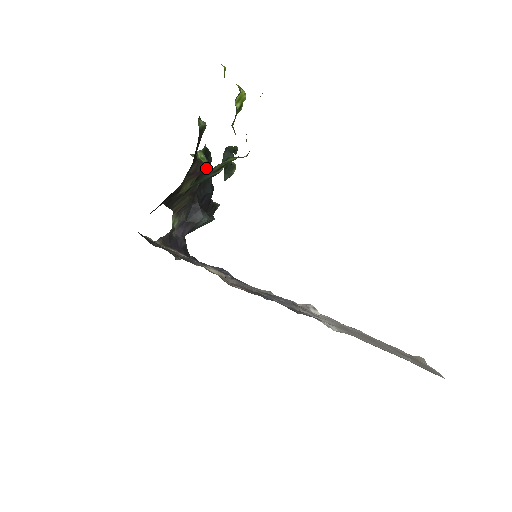
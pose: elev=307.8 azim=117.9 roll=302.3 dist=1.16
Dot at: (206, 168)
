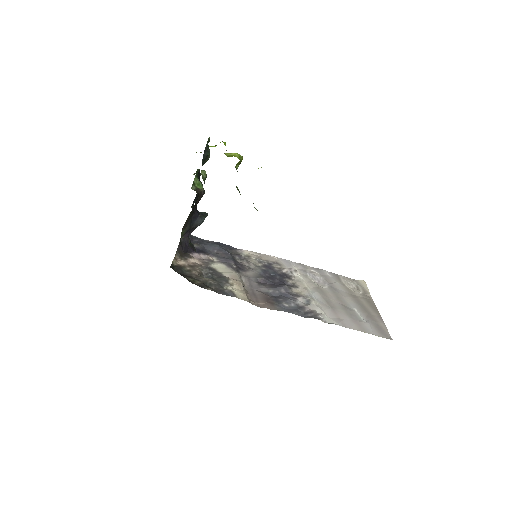
Dot at: (204, 193)
